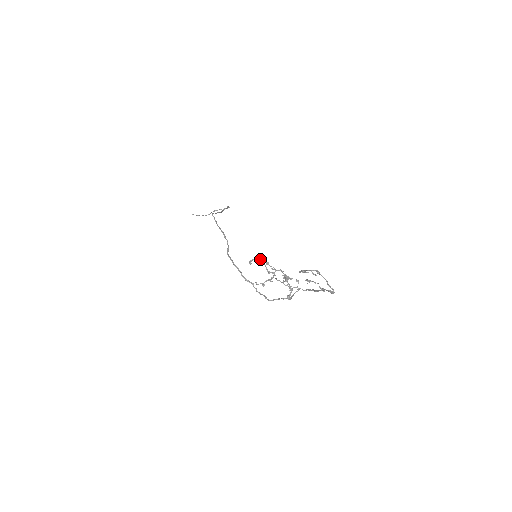
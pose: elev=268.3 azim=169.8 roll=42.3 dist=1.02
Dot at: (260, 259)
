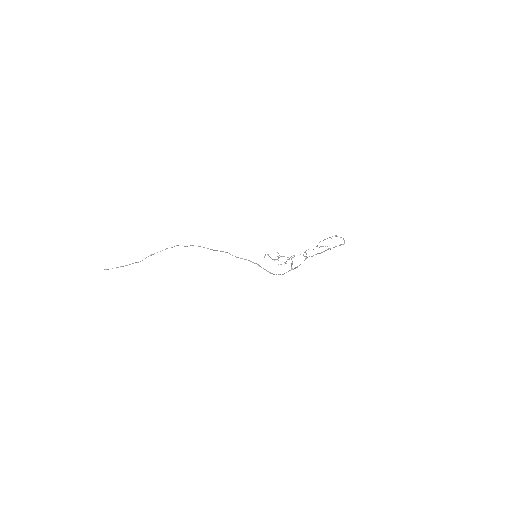
Dot at: (268, 254)
